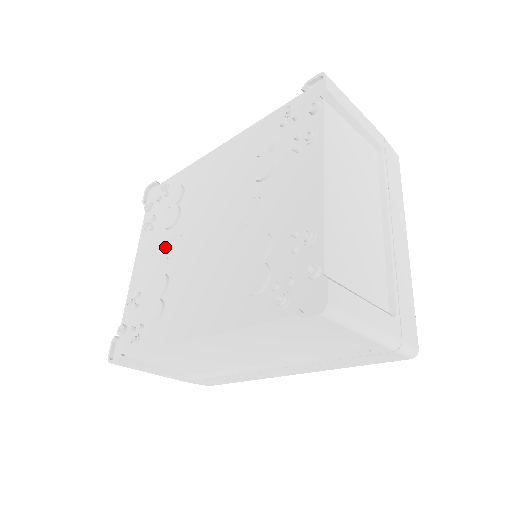
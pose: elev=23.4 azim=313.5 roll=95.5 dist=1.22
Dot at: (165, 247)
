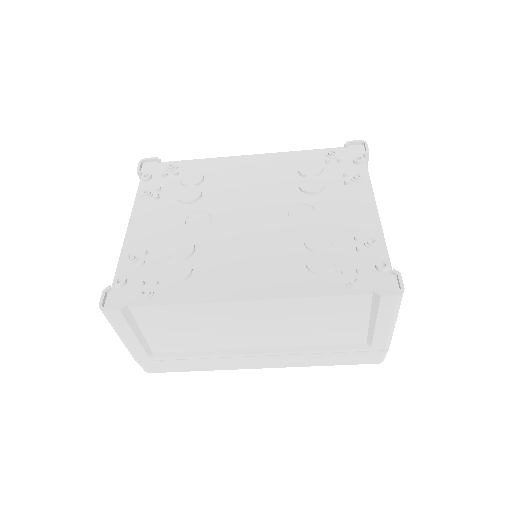
Dot at: (182, 218)
